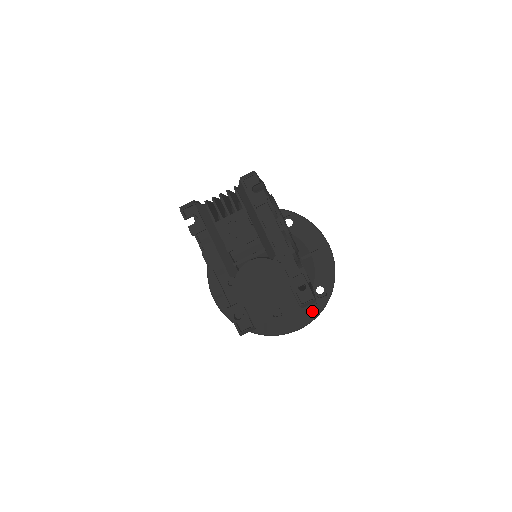
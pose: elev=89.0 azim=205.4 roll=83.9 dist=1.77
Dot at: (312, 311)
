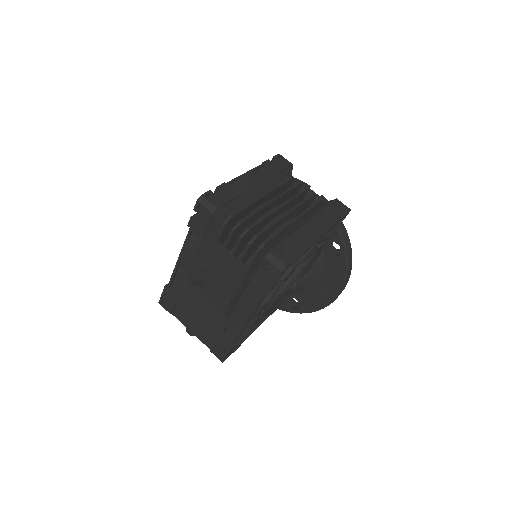
Dot at: occluded
